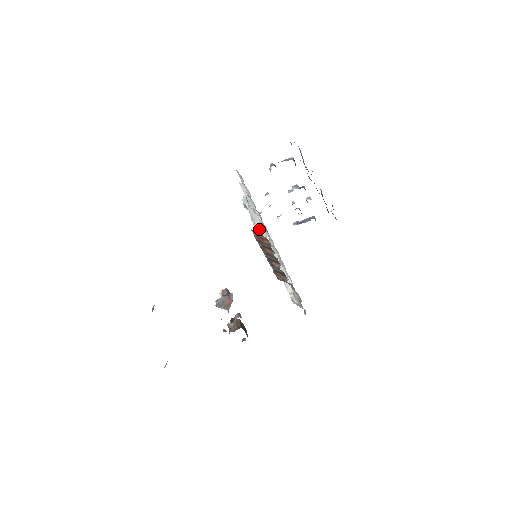
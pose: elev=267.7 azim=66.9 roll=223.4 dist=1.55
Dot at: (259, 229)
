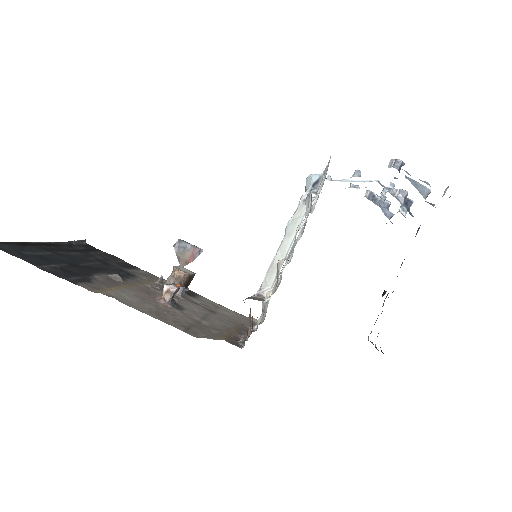
Dot at: (277, 260)
